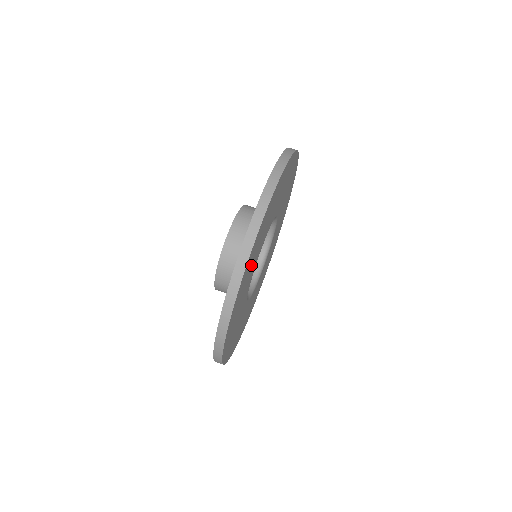
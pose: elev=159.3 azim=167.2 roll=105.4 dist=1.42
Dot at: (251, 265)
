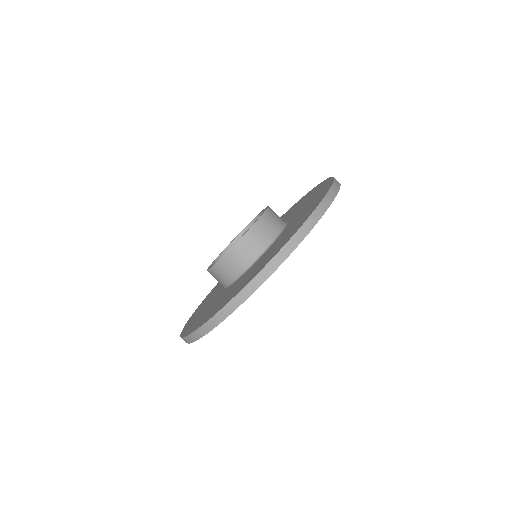
Dot at: occluded
